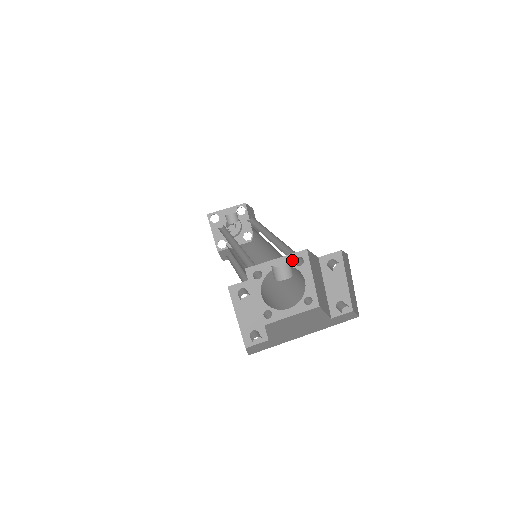
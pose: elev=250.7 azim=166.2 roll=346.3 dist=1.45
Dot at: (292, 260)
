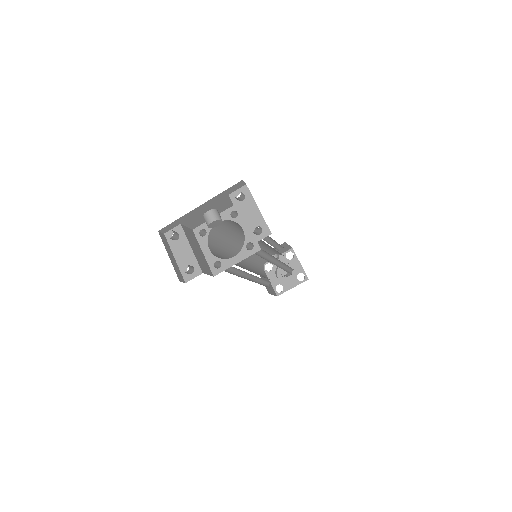
Dot at: (228, 215)
